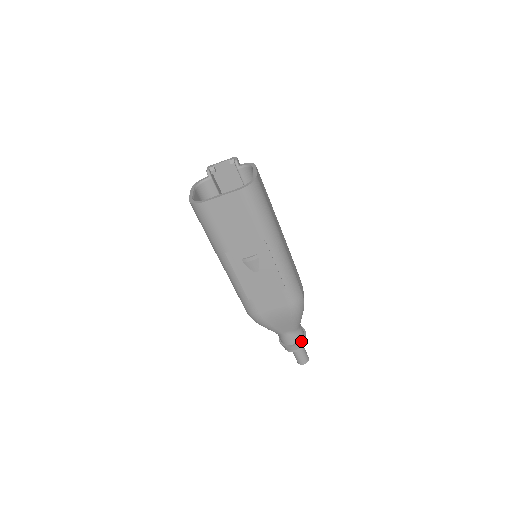
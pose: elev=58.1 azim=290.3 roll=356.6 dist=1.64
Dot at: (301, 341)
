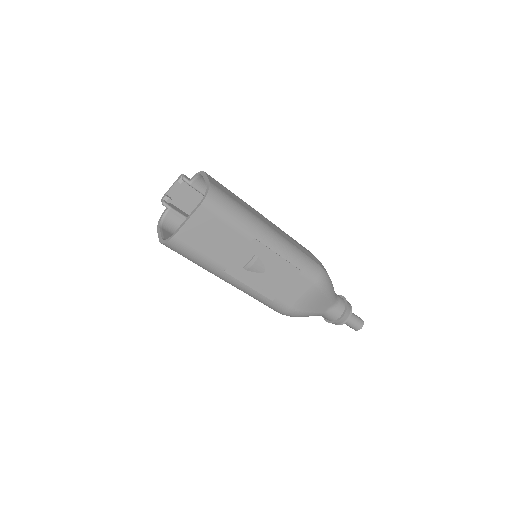
Dot at: (346, 310)
